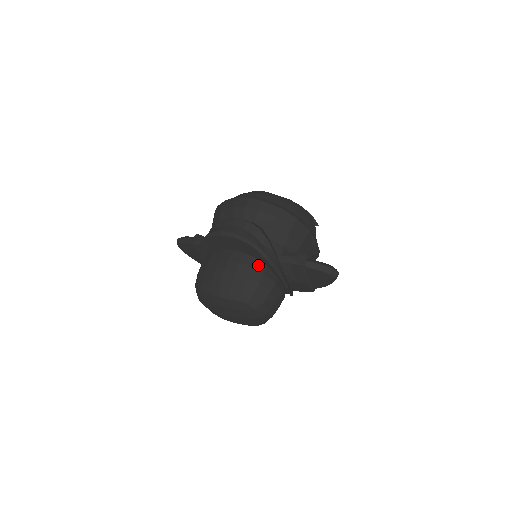
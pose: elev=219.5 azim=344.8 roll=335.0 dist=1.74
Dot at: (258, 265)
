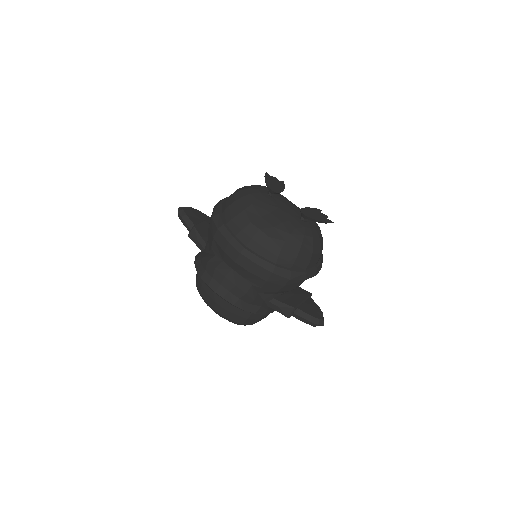
Dot at: occluded
